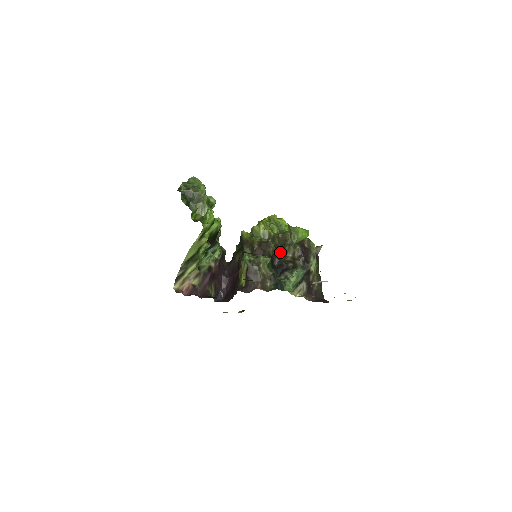
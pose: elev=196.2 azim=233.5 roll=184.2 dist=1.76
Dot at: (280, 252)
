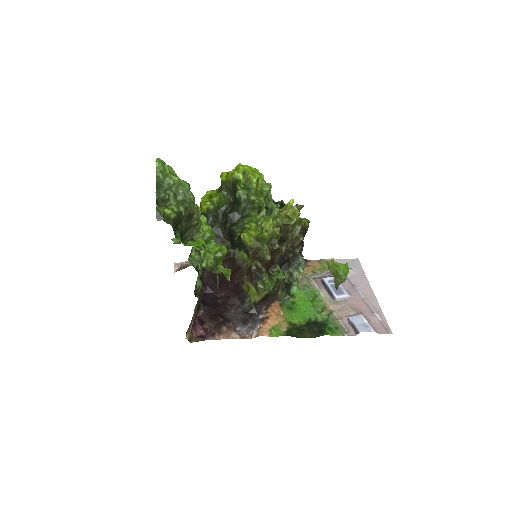
Dot at: (279, 243)
